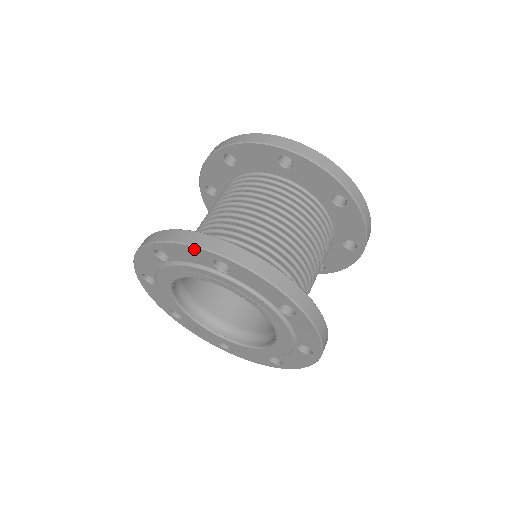
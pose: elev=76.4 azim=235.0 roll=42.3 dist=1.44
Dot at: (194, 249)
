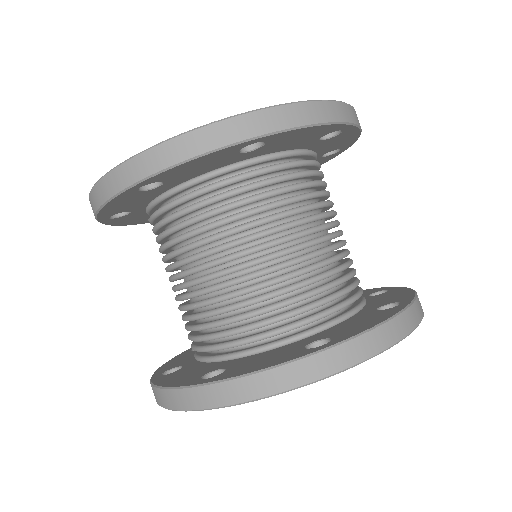
Dot at: occluded
